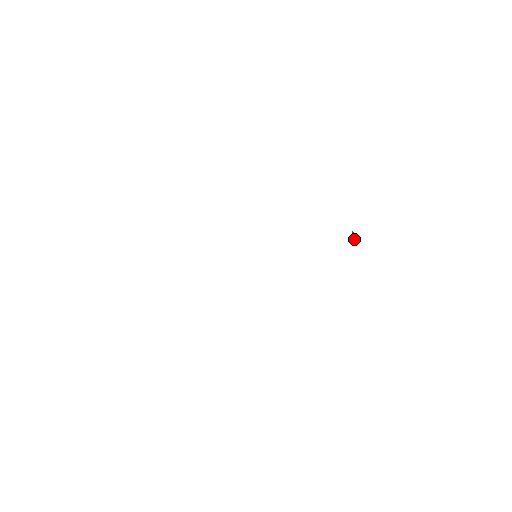
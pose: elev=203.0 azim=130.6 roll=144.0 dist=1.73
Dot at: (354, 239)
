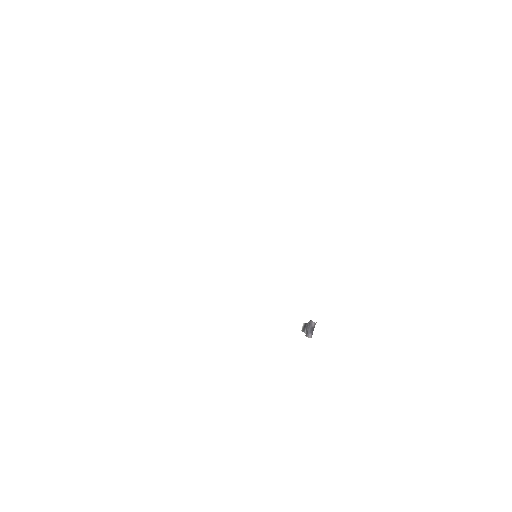
Dot at: (309, 335)
